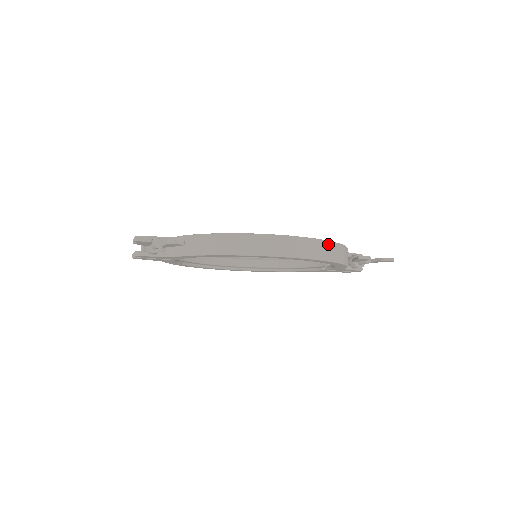
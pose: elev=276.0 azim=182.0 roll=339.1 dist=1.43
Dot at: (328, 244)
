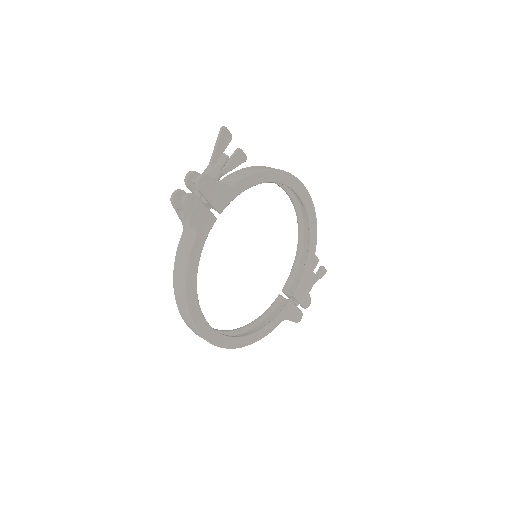
Dot at: occluded
